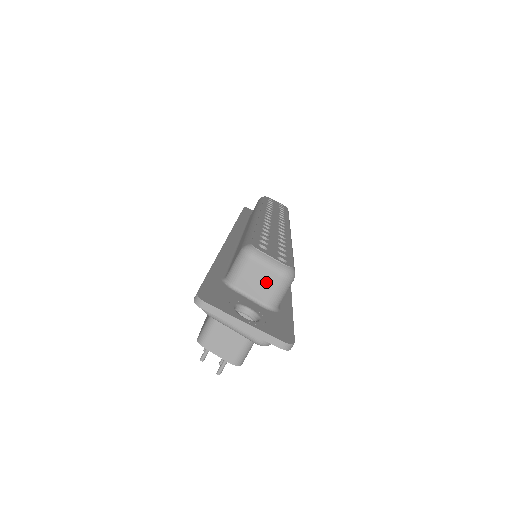
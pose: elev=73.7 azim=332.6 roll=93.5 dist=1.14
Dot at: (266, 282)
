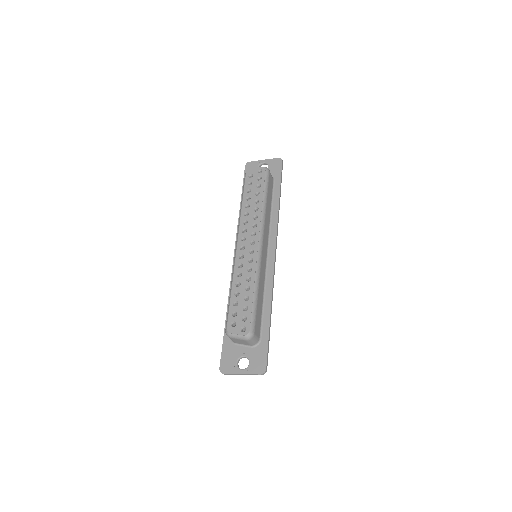
Dot at: (244, 342)
